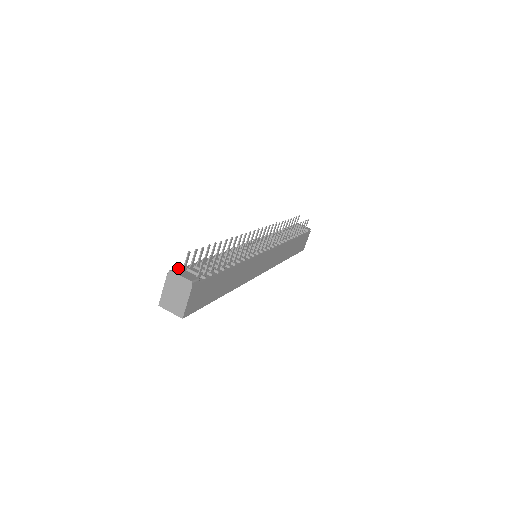
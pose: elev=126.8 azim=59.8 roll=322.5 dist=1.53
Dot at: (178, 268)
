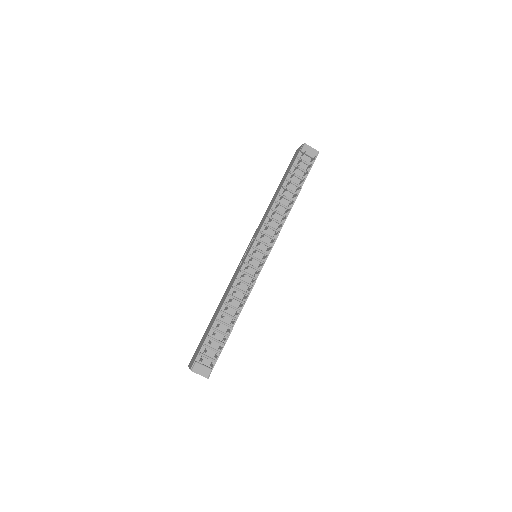
Dot at: (196, 364)
